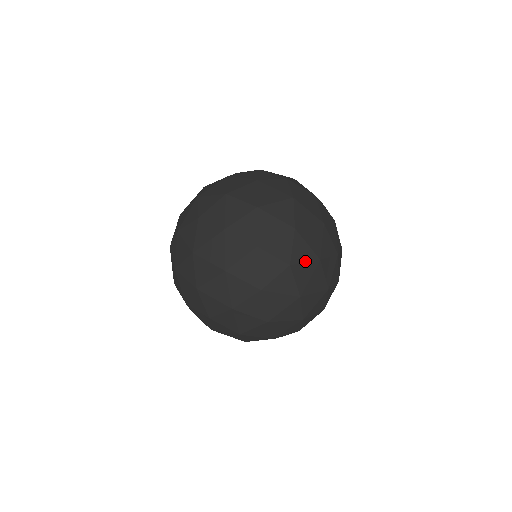
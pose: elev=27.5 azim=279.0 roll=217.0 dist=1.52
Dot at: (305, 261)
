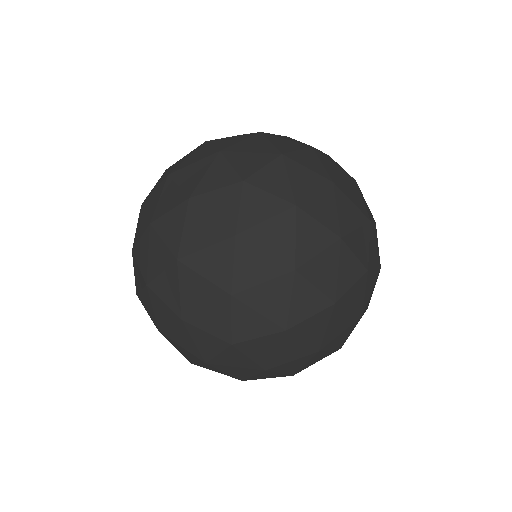
Dot at: occluded
